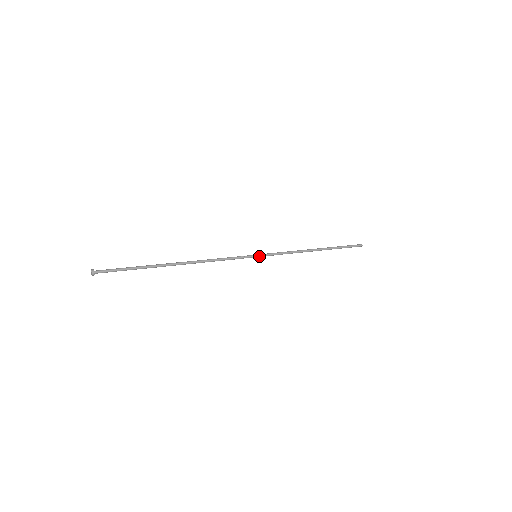
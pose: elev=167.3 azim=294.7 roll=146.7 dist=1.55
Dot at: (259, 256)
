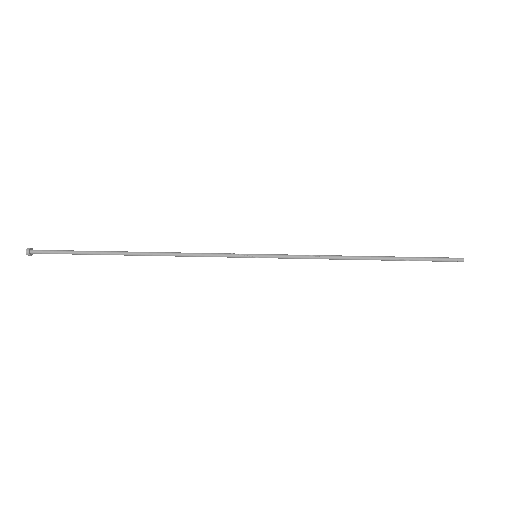
Dot at: (260, 256)
